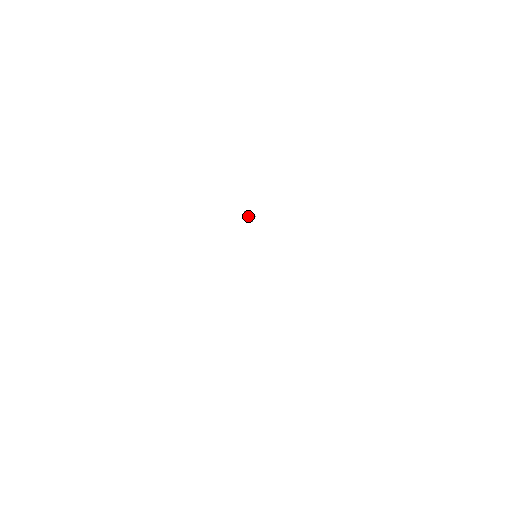
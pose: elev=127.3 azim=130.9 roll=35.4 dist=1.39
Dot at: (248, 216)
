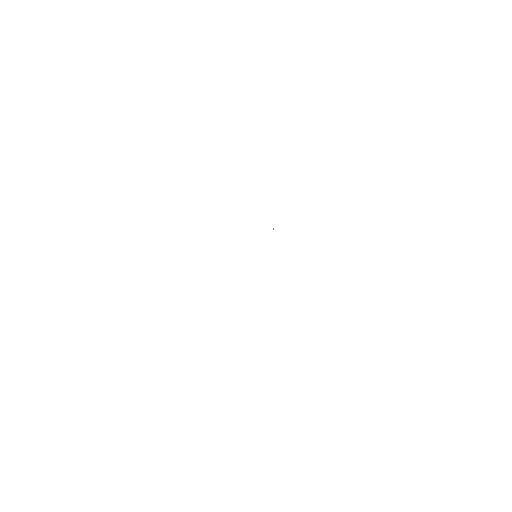
Dot at: occluded
